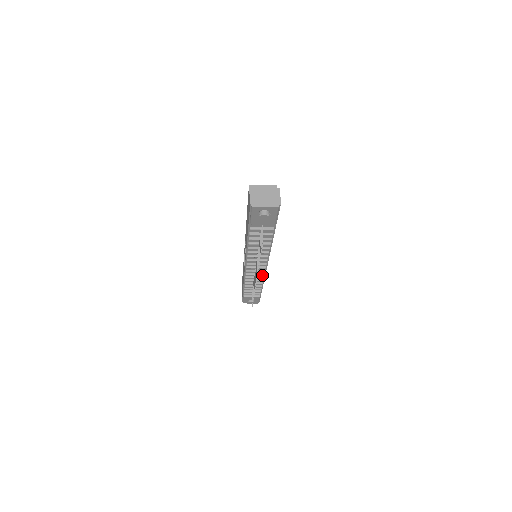
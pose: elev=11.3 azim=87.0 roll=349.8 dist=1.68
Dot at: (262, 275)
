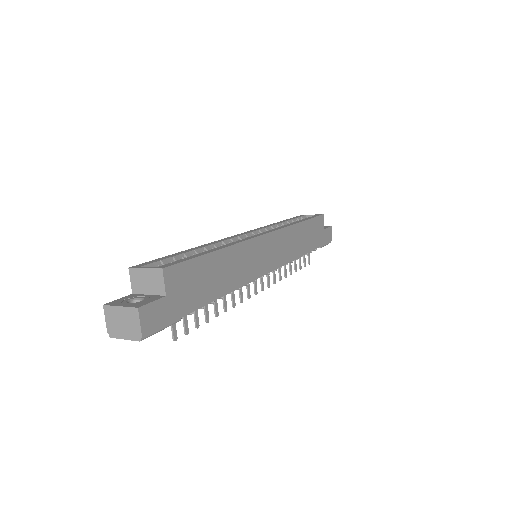
Dot at: occluded
